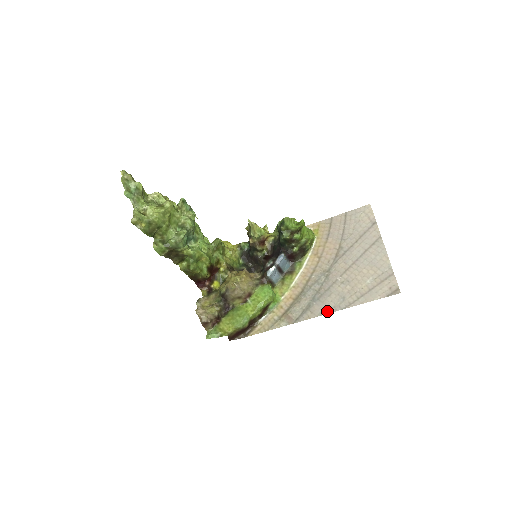
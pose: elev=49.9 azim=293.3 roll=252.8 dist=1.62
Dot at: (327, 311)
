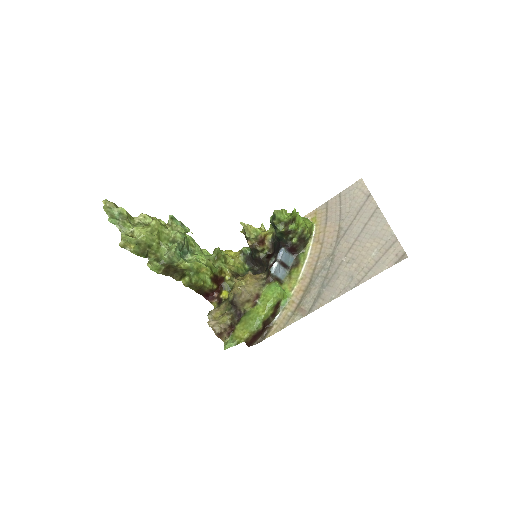
Dot at: (338, 294)
